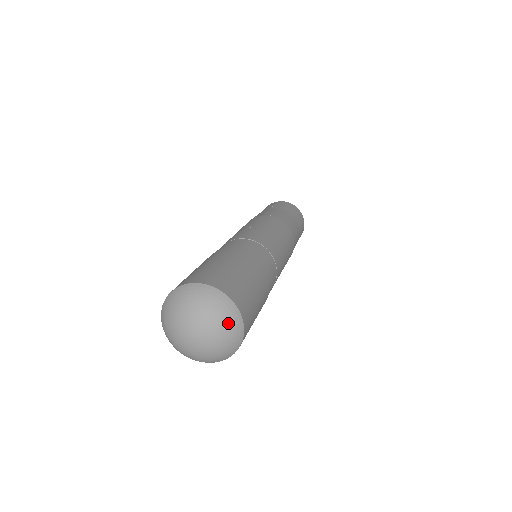
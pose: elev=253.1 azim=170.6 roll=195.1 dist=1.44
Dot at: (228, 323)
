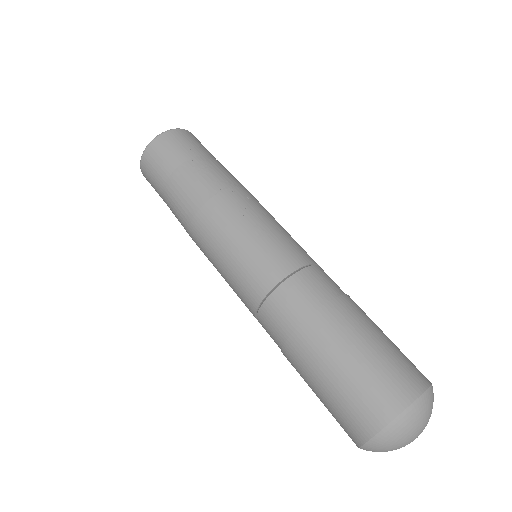
Dot at: occluded
